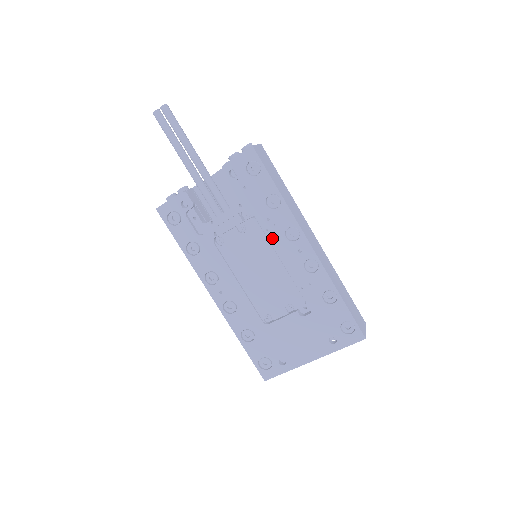
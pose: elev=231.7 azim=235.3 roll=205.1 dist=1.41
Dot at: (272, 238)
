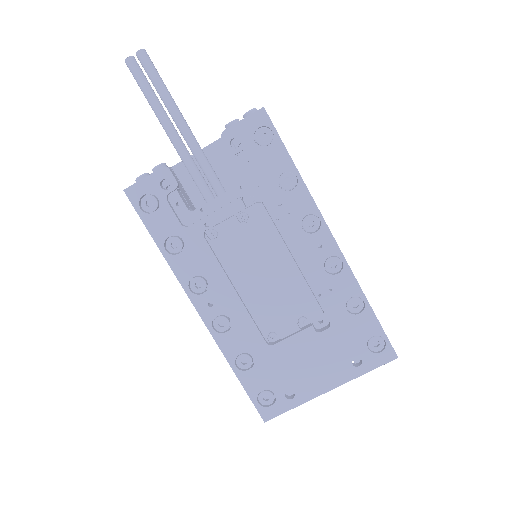
Dot at: (284, 229)
